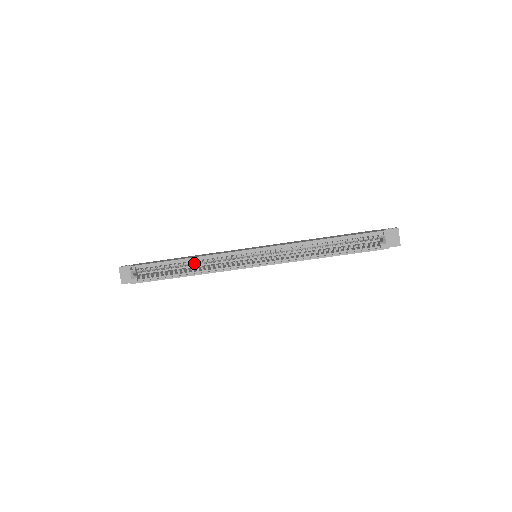
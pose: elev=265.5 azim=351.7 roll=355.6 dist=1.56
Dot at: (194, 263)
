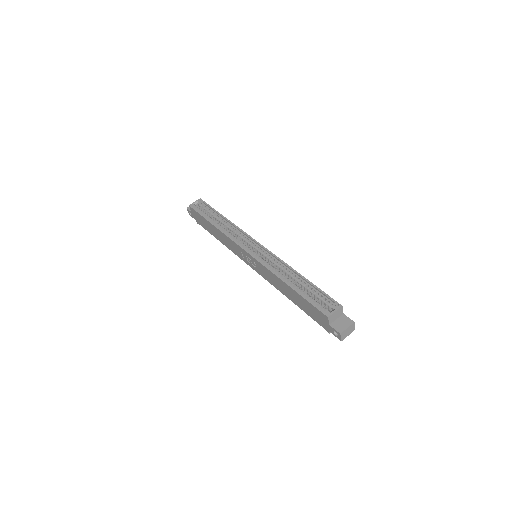
Dot at: (225, 225)
